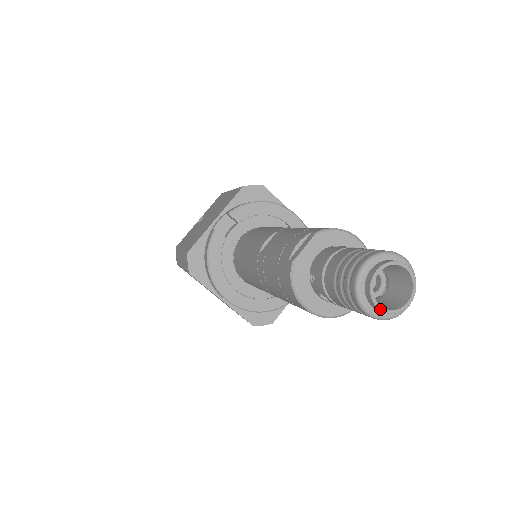
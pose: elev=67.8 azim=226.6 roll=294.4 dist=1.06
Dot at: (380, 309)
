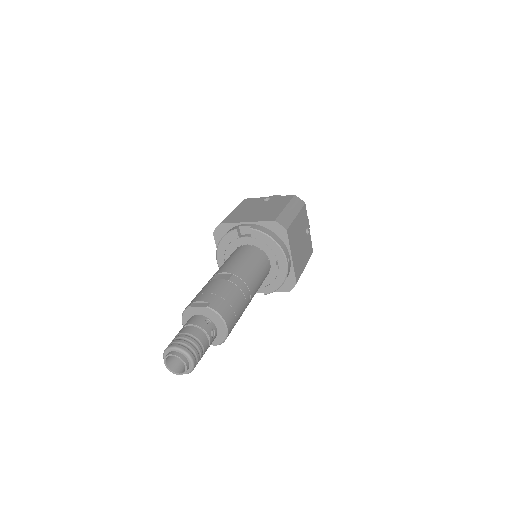
Dot at: (165, 365)
